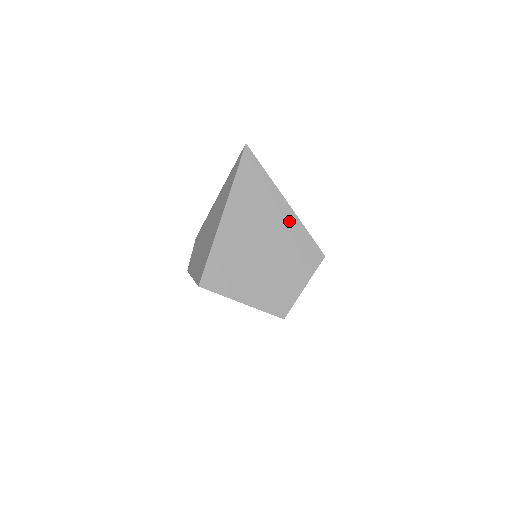
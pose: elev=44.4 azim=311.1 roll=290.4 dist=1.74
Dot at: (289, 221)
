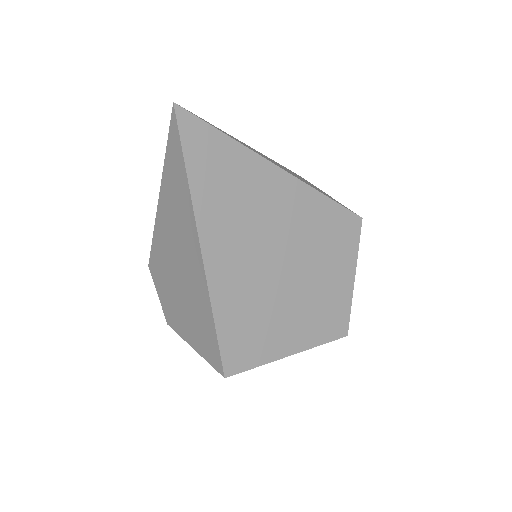
Dot at: (298, 198)
